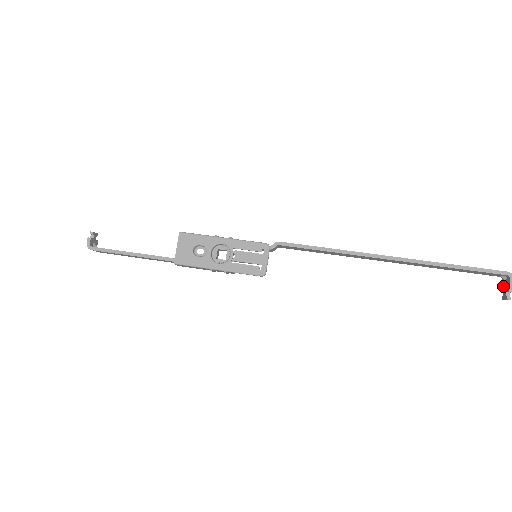
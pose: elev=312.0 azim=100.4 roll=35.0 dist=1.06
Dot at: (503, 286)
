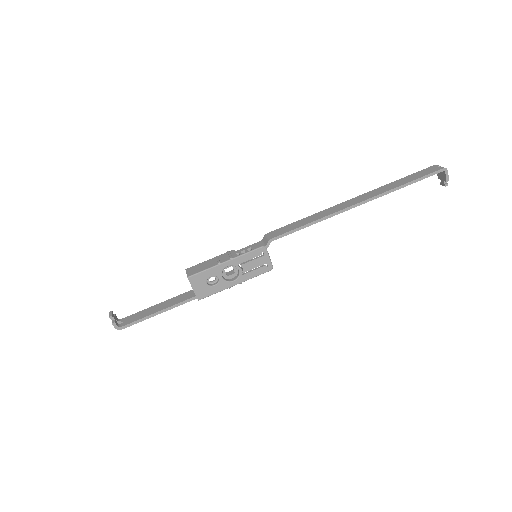
Dot at: (439, 175)
